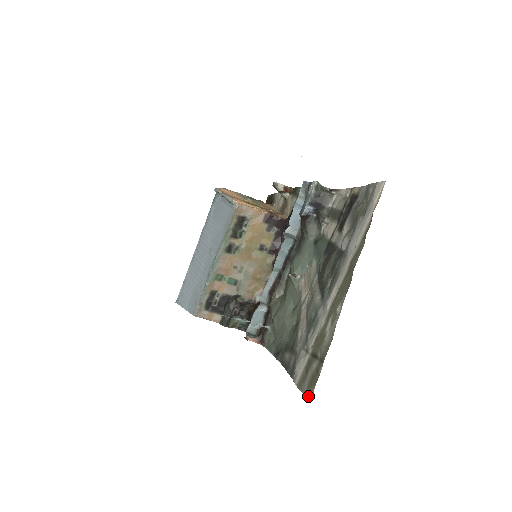
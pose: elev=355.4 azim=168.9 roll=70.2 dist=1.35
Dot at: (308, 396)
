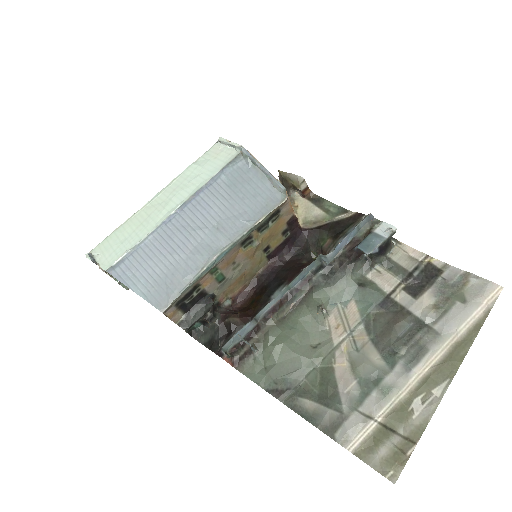
Dot at: (388, 475)
